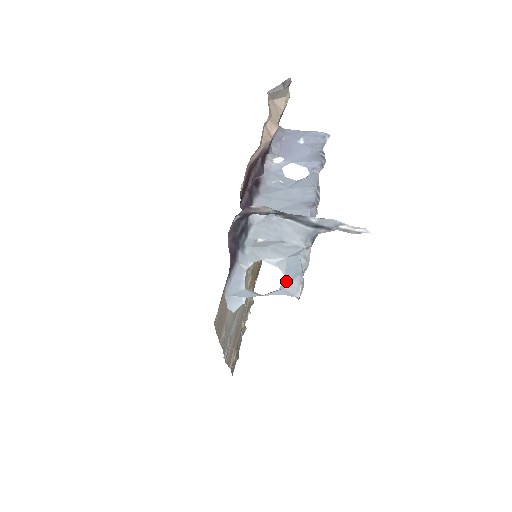
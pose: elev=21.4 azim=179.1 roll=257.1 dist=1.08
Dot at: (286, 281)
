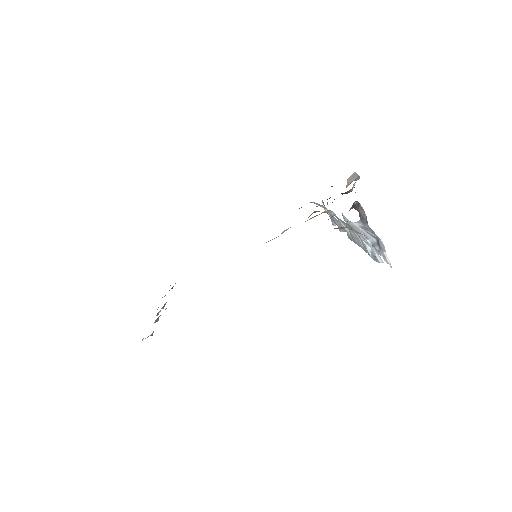
Dot at: (375, 249)
